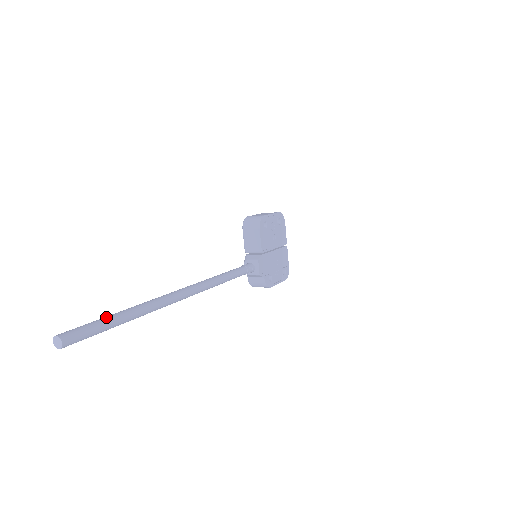
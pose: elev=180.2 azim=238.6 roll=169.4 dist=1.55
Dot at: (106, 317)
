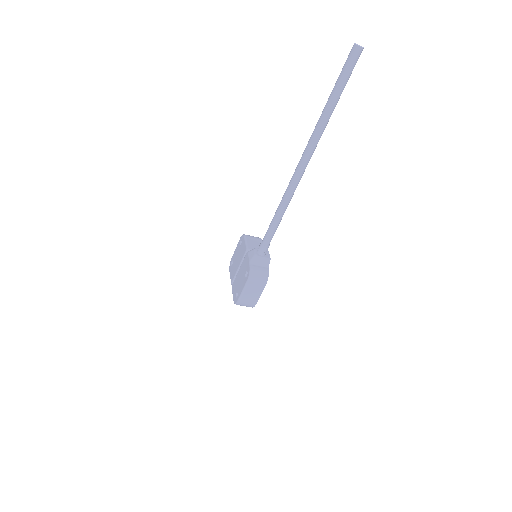
Dot at: occluded
